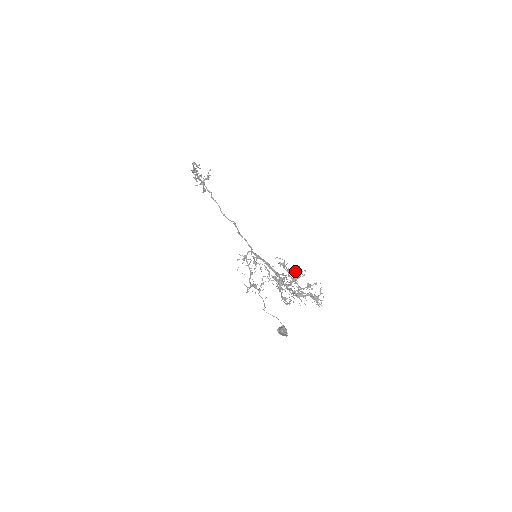
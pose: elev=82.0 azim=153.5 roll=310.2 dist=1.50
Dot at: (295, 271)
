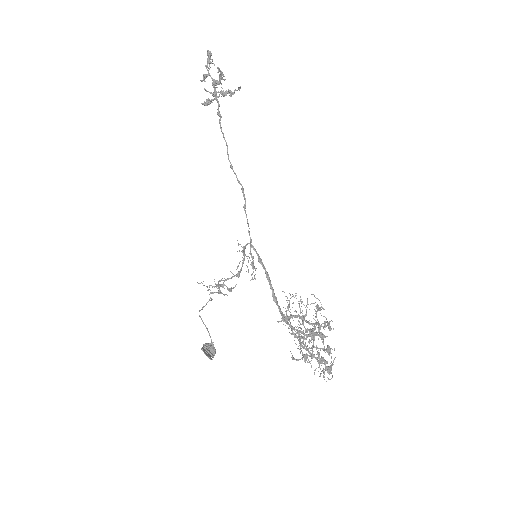
Dot at: (325, 324)
